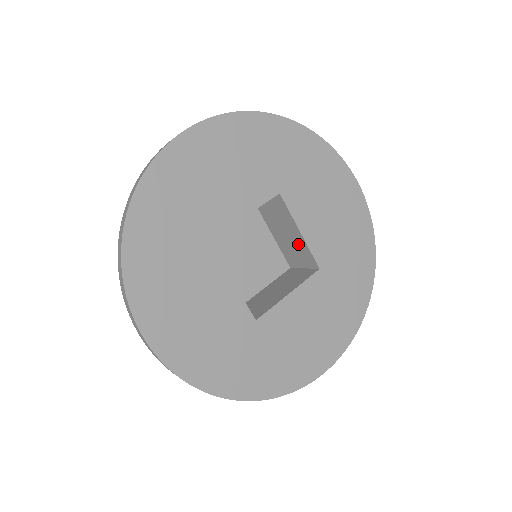
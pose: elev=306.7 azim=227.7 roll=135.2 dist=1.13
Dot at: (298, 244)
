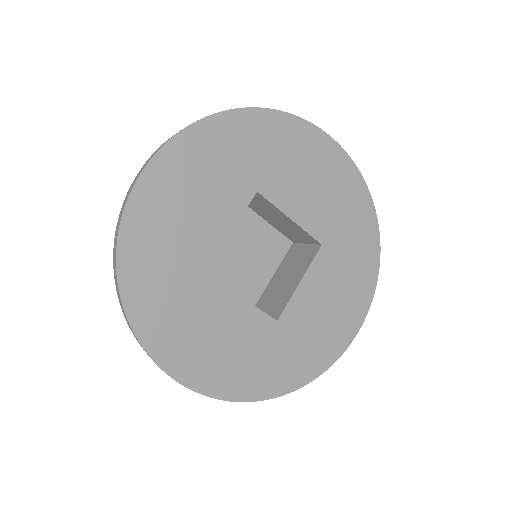
Dot at: (293, 227)
